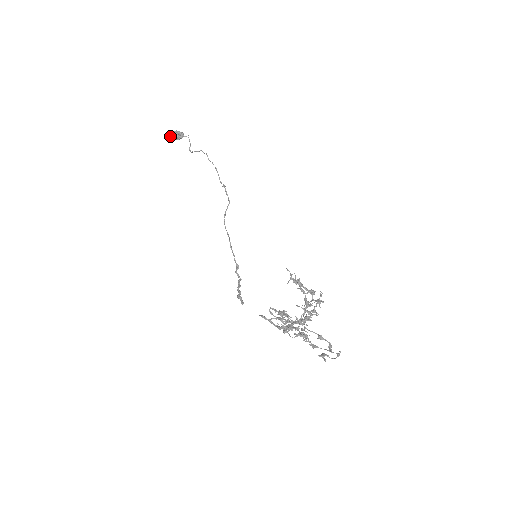
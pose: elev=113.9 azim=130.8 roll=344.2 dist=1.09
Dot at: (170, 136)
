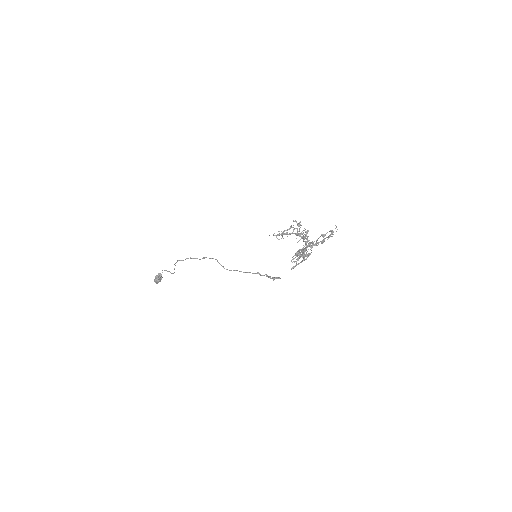
Dot at: (157, 283)
